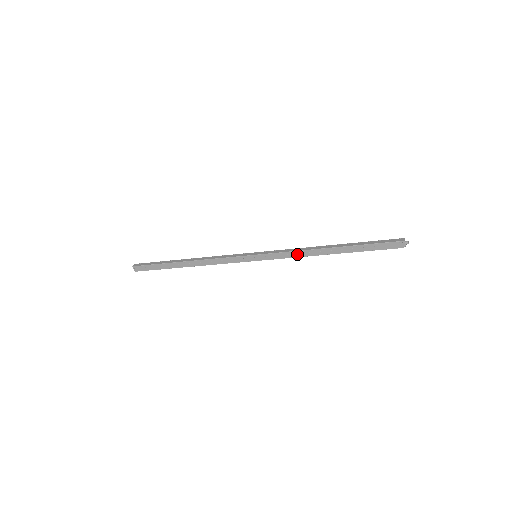
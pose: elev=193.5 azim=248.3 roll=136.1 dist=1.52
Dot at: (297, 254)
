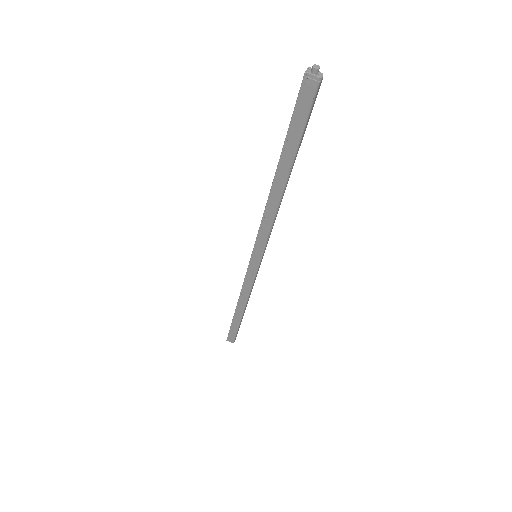
Dot at: (267, 220)
